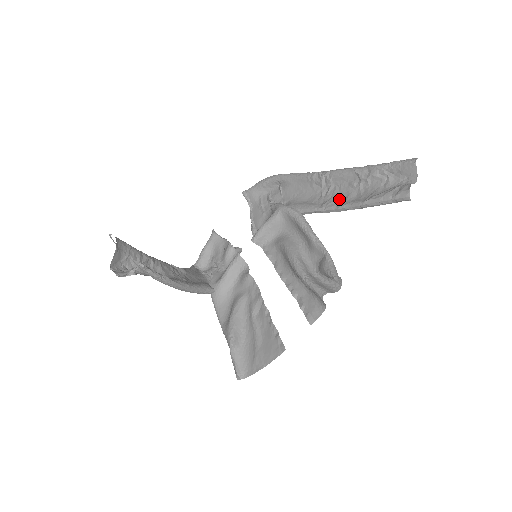
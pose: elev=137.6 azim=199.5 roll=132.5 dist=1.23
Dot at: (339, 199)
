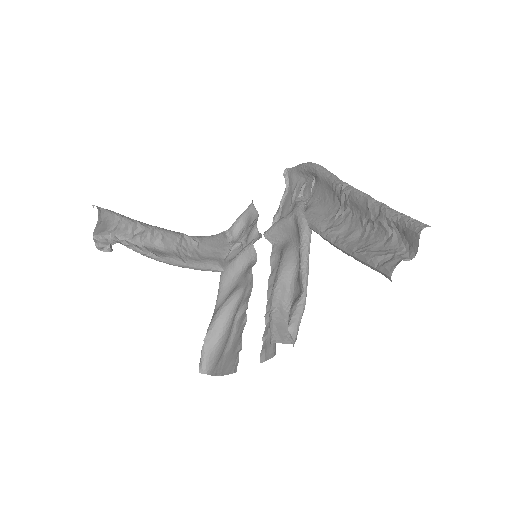
Dot at: (344, 231)
